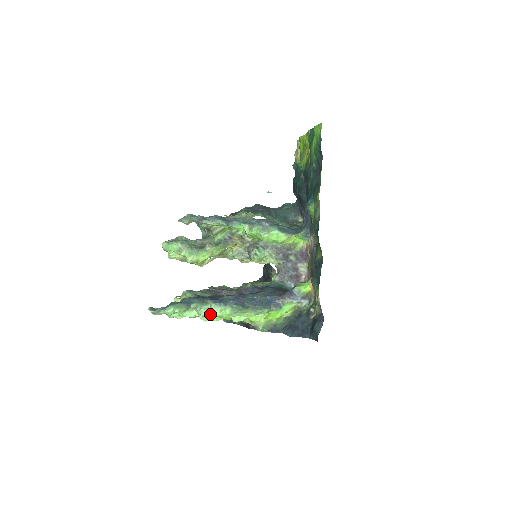
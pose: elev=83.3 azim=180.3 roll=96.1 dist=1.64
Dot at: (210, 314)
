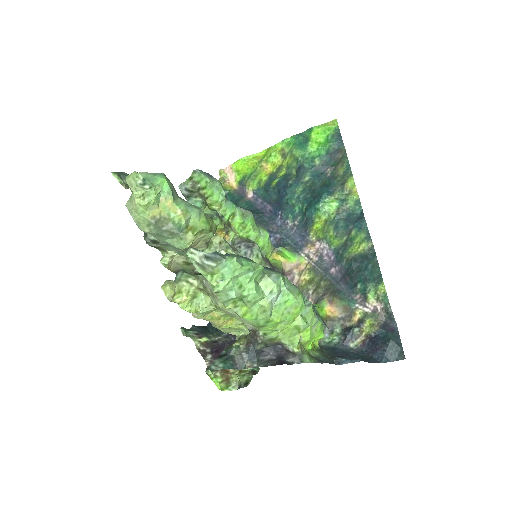
Dot at: (281, 298)
